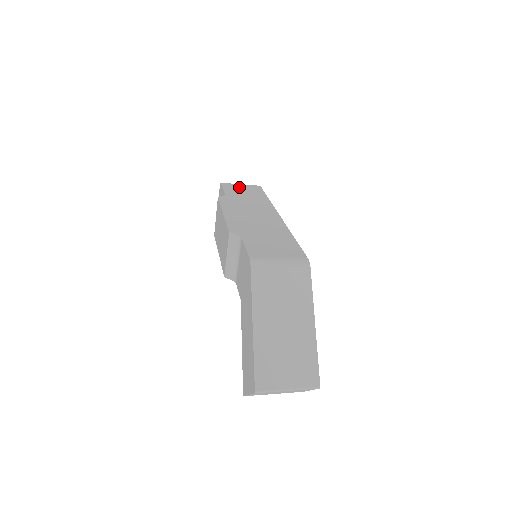
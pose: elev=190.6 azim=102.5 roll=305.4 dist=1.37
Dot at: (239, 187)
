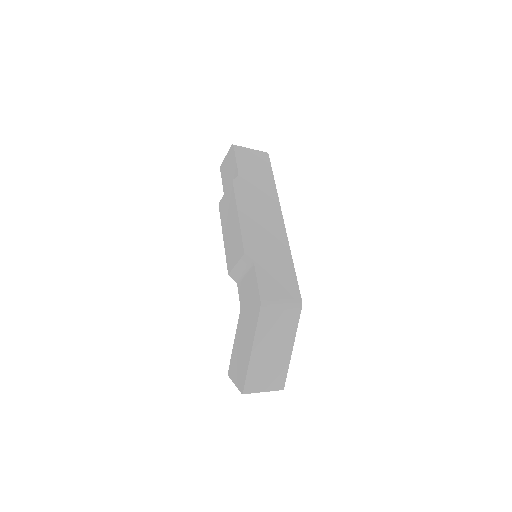
Dot at: (250, 157)
